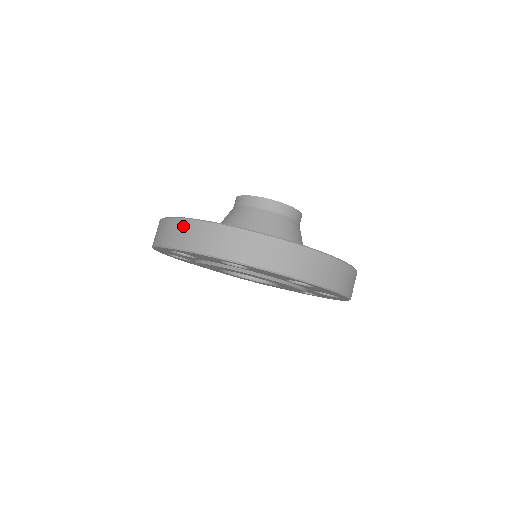
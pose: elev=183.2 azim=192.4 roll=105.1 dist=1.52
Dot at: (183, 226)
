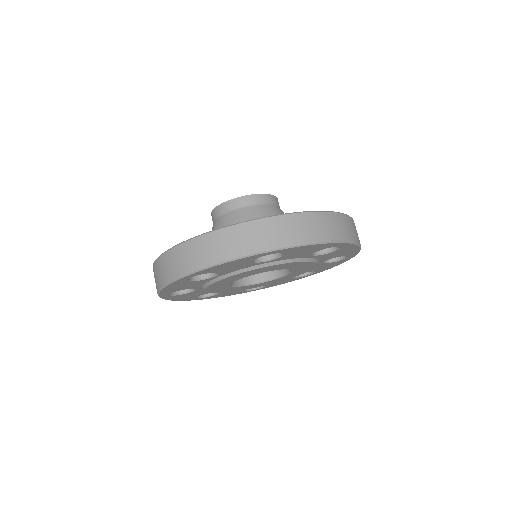
Dot at: (299, 221)
